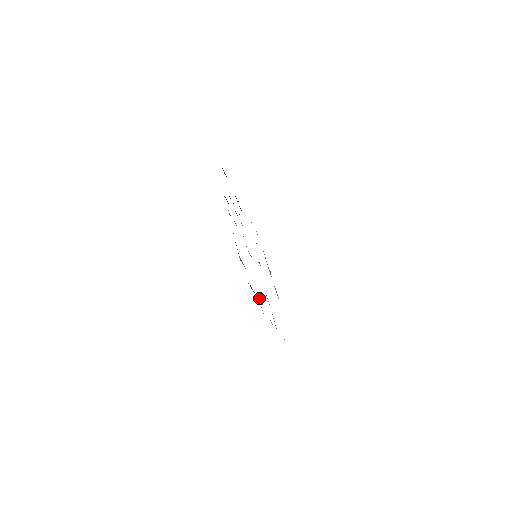
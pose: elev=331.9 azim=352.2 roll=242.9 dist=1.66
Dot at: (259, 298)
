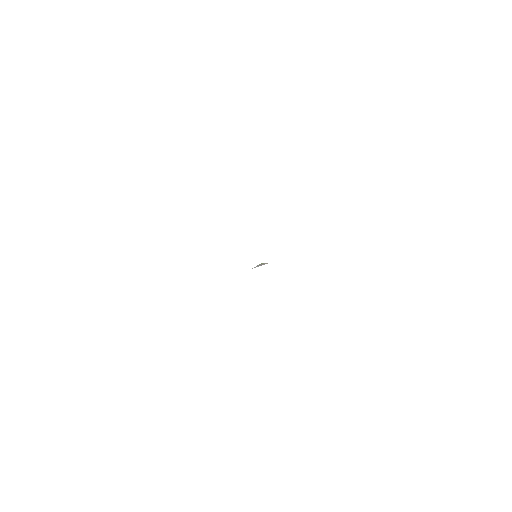
Dot at: occluded
